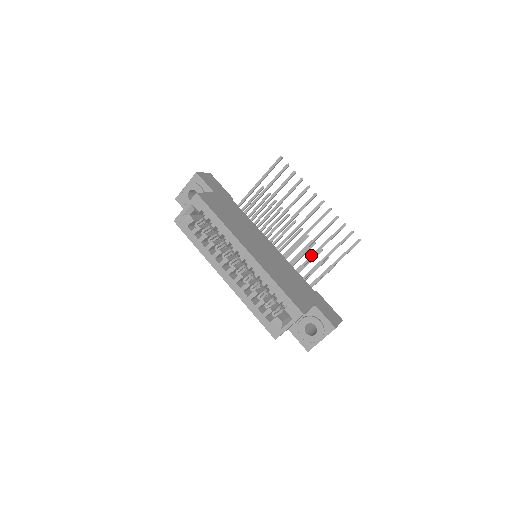
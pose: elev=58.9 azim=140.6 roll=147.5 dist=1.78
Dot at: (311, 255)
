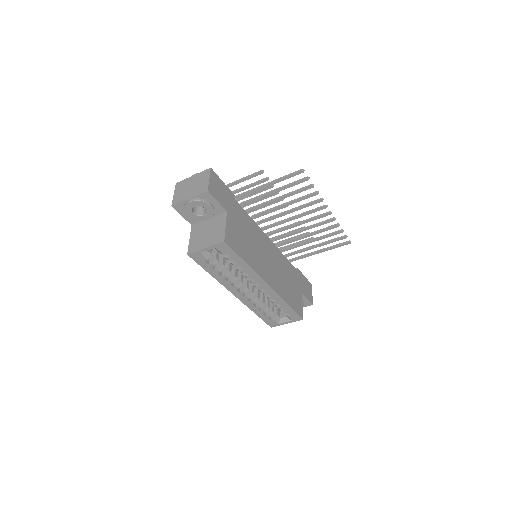
Dot at: (301, 244)
